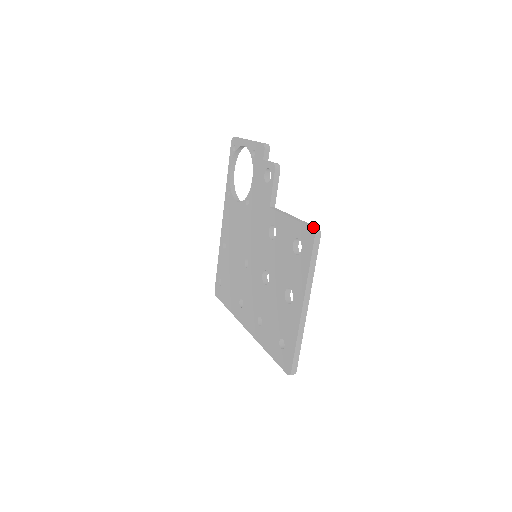
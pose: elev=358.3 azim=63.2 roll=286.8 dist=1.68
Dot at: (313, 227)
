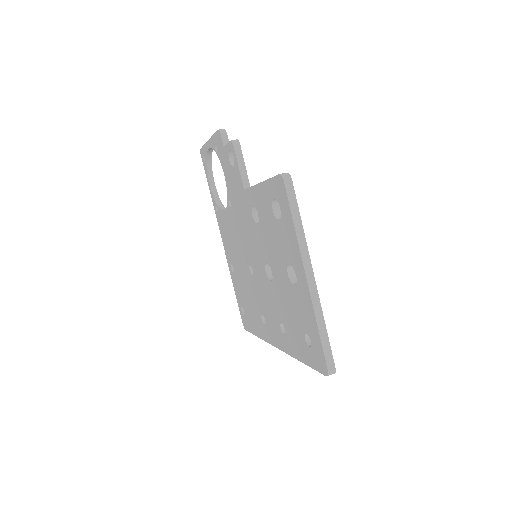
Dot at: (280, 174)
